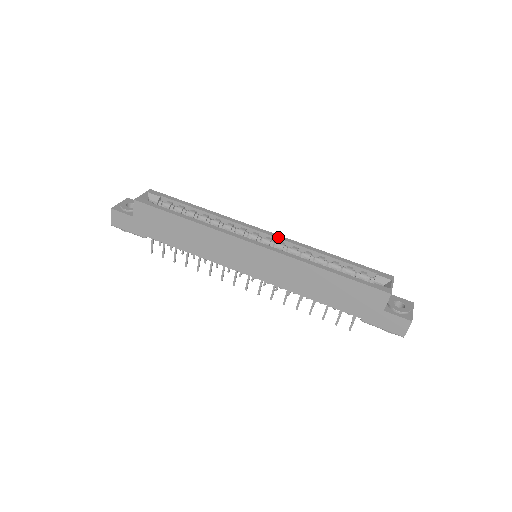
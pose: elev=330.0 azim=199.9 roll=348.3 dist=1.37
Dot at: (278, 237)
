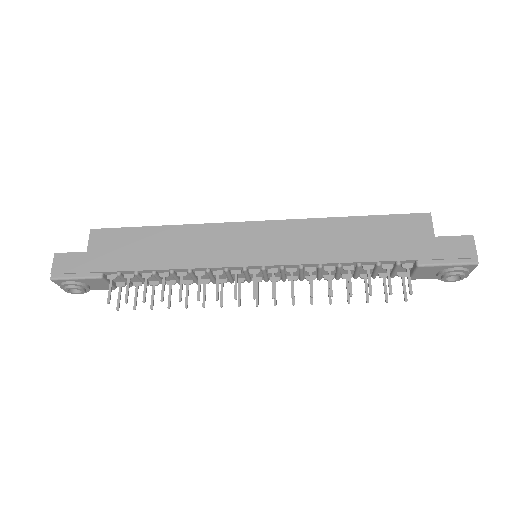
Dot at: occluded
